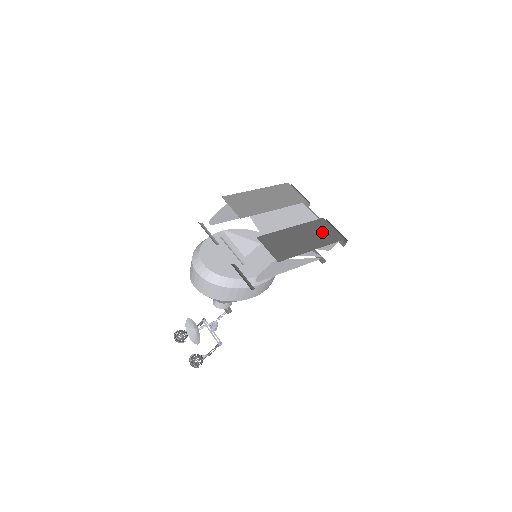
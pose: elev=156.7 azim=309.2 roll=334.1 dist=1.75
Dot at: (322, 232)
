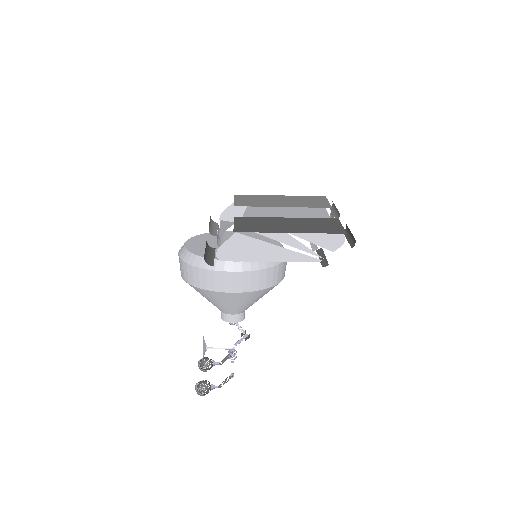
Dot at: (321, 225)
